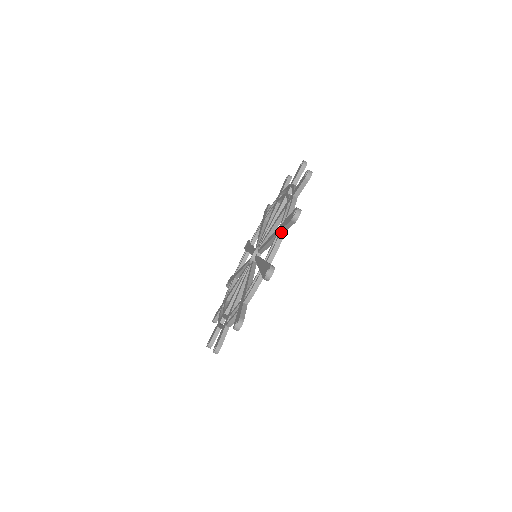
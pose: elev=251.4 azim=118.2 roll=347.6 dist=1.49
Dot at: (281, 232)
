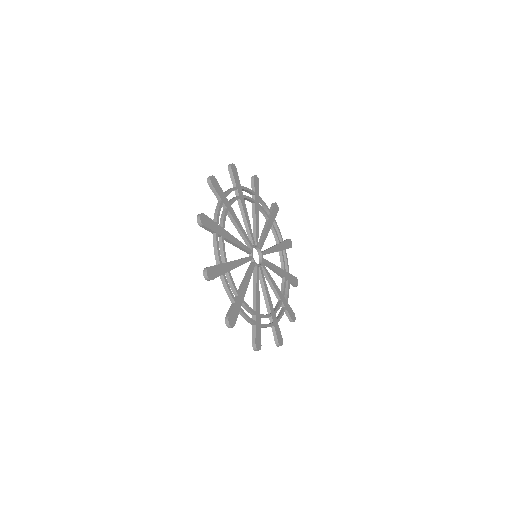
Dot at: (213, 236)
